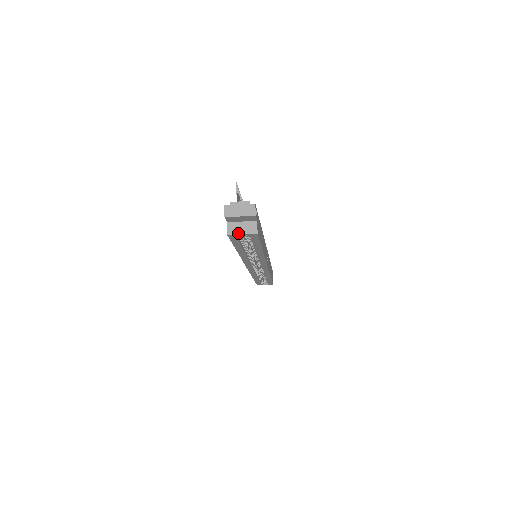
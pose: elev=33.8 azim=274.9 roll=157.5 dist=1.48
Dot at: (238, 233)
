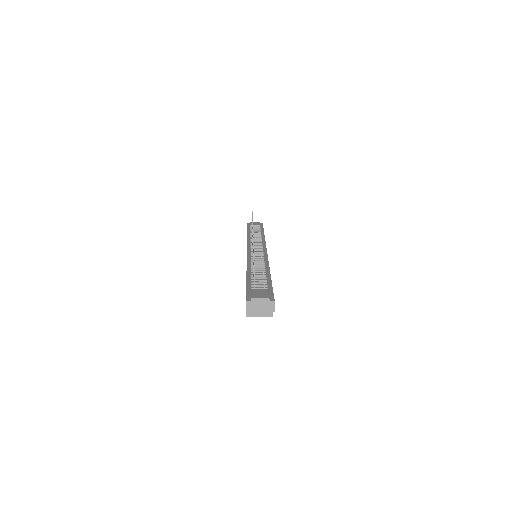
Dot at: (256, 315)
